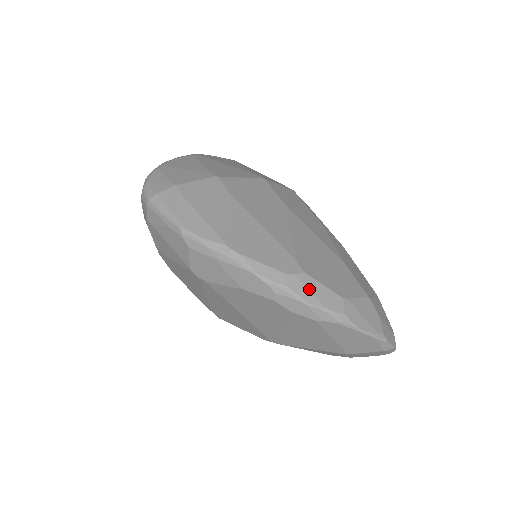
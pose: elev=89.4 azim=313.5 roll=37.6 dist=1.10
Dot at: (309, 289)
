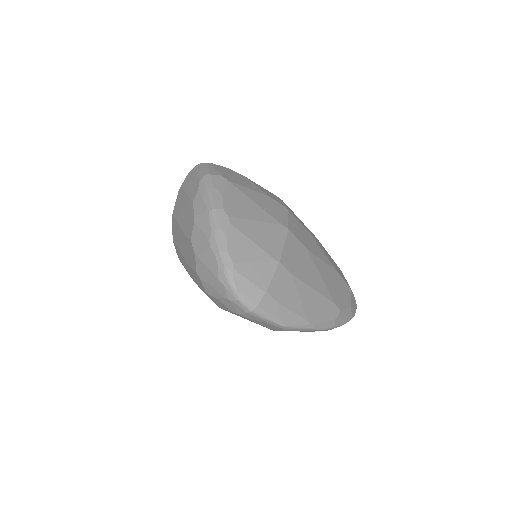
Dot at: (343, 318)
